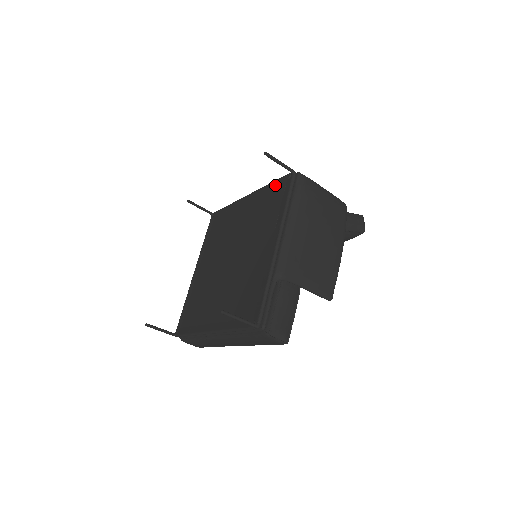
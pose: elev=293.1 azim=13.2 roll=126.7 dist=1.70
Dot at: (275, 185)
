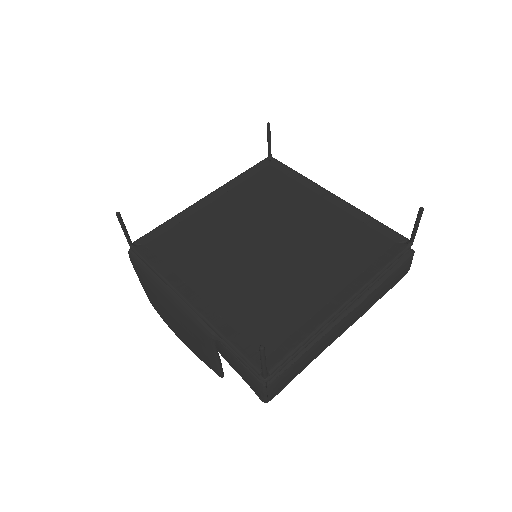
Dot at: (253, 172)
